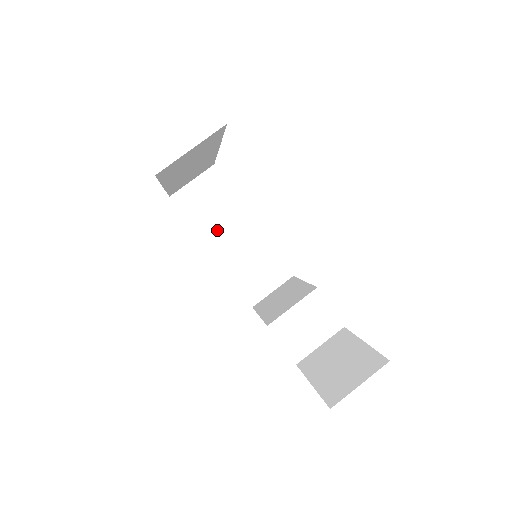
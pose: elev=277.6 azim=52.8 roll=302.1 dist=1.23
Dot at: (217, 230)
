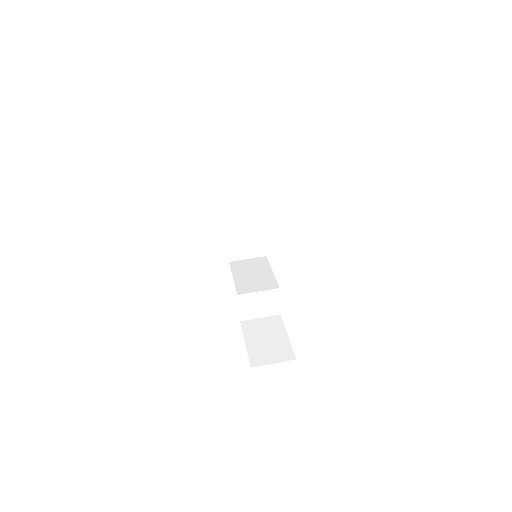
Dot at: (236, 205)
